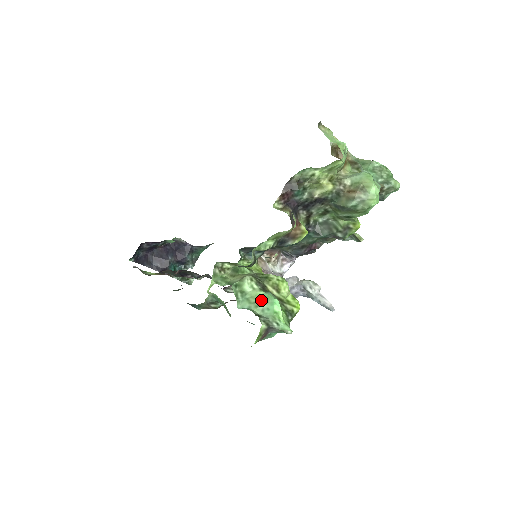
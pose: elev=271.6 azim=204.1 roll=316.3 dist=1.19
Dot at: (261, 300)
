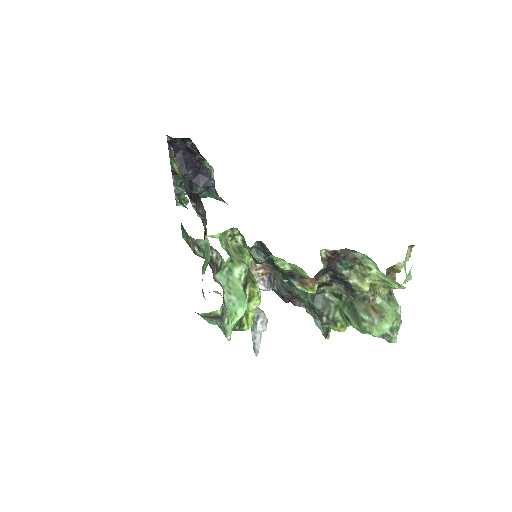
Dot at: (236, 292)
